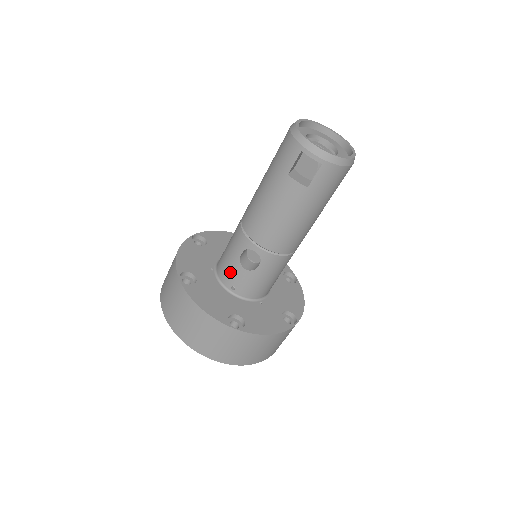
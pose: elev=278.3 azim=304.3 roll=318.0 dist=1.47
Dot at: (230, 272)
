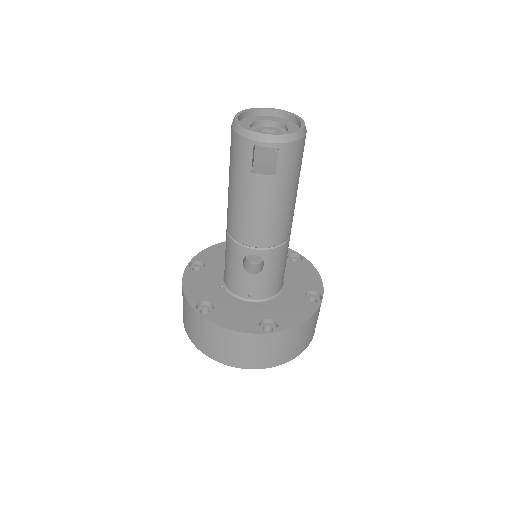
Dot at: (240, 283)
